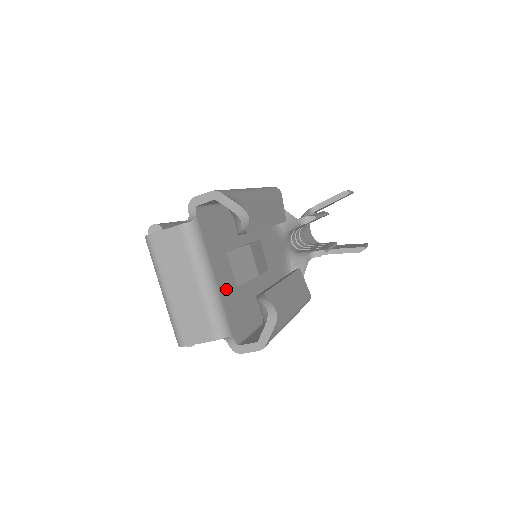
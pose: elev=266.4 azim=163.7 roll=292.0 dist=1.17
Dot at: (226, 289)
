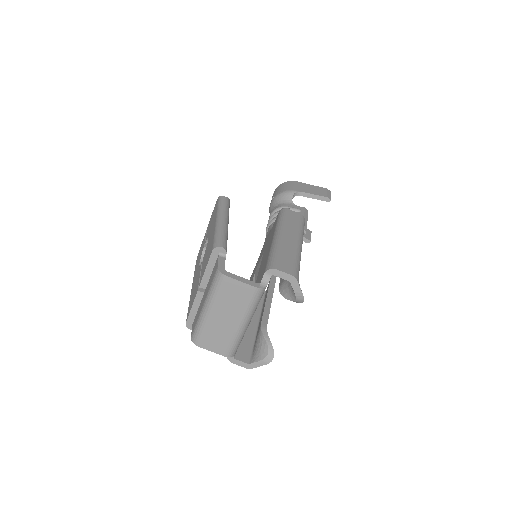
Dot at: occluded
